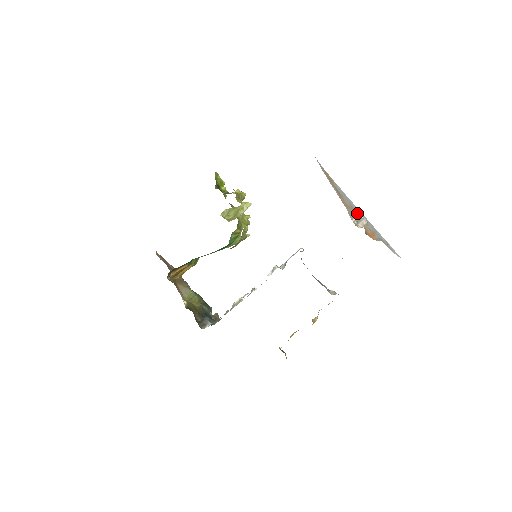
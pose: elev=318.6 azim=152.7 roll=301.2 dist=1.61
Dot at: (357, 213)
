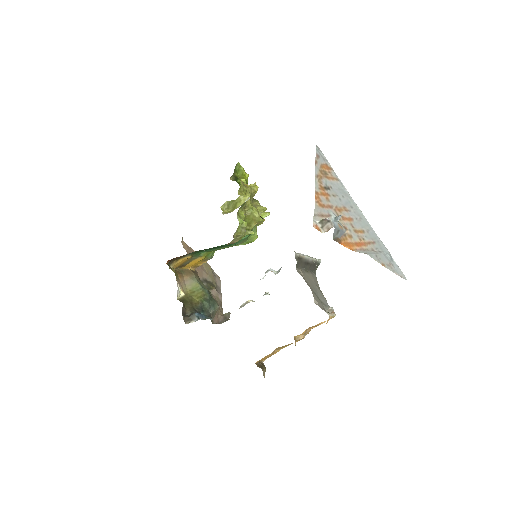
Dot at: (338, 215)
